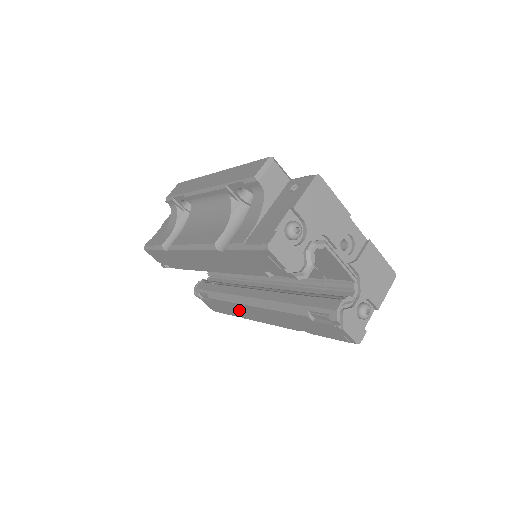
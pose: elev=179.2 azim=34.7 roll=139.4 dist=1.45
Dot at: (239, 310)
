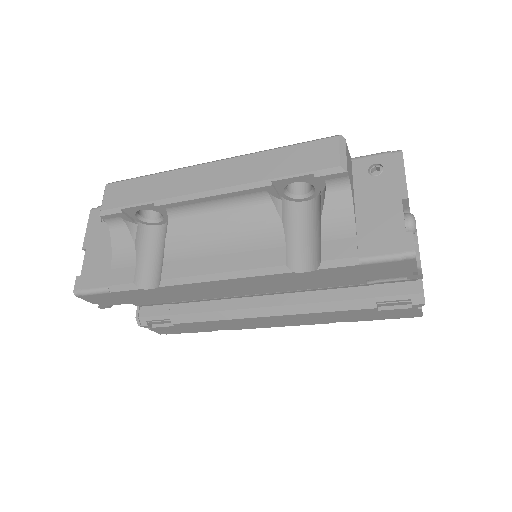
Dot at: (231, 324)
